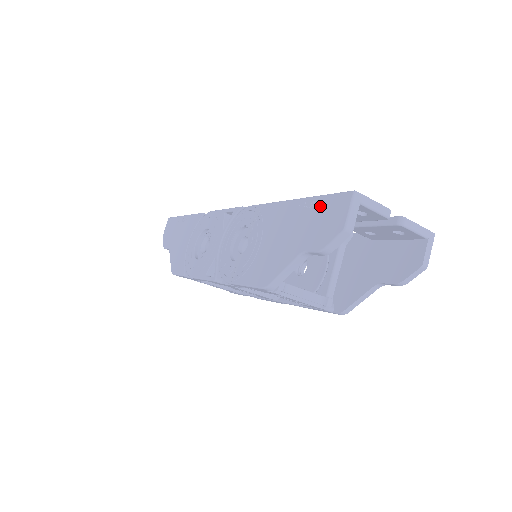
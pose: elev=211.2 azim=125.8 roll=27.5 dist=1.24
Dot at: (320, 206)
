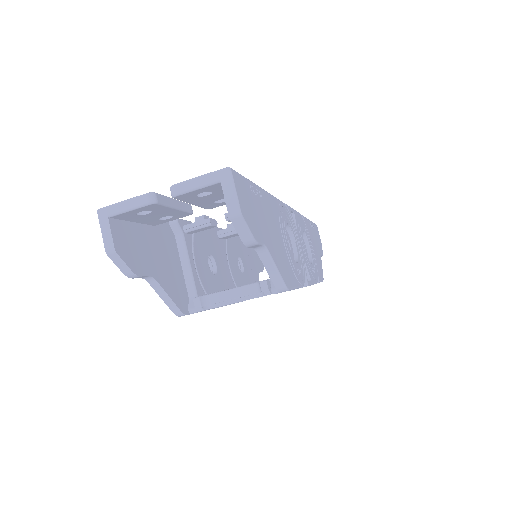
Dot at: occluded
